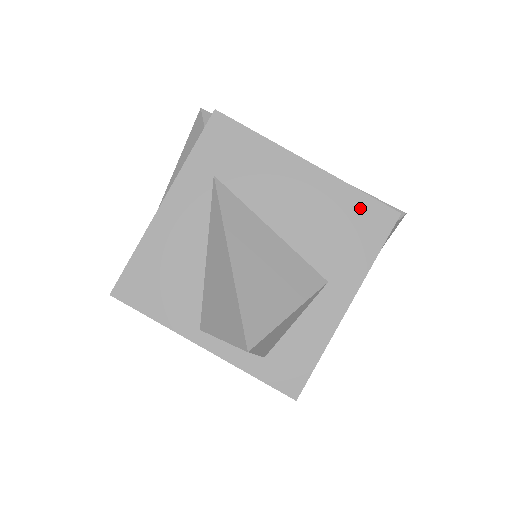
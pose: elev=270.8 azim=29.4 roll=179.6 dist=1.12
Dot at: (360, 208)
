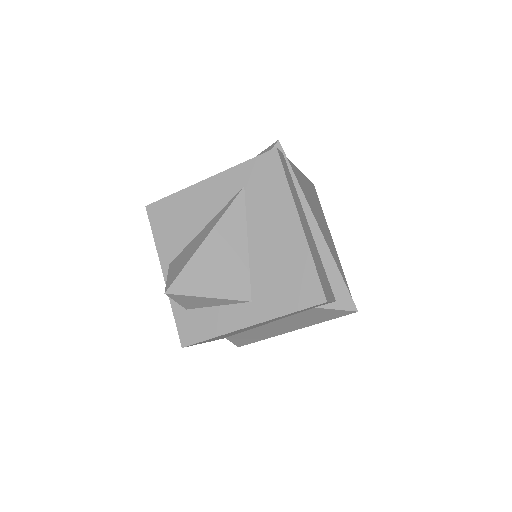
Dot at: (306, 276)
